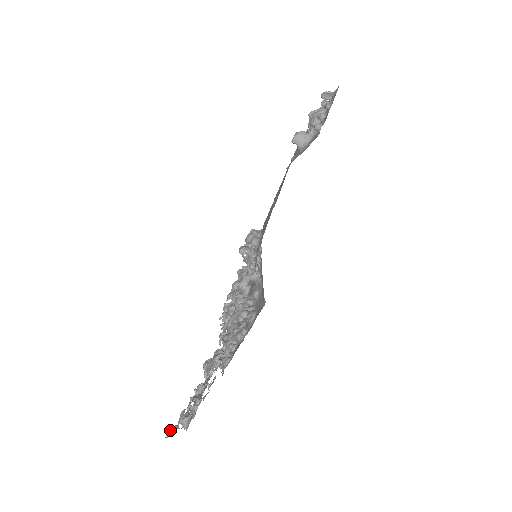
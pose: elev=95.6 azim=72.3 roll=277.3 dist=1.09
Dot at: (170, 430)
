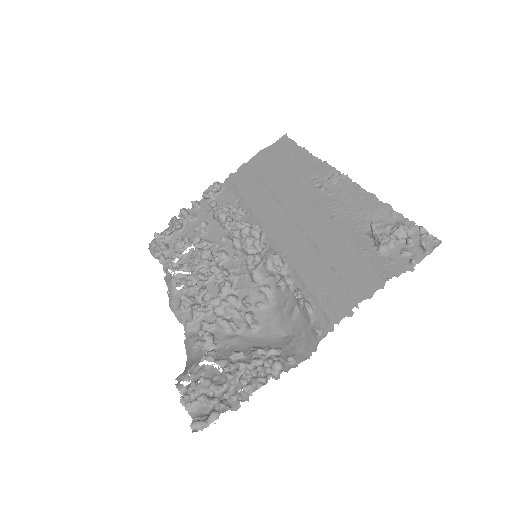
Dot at: (198, 425)
